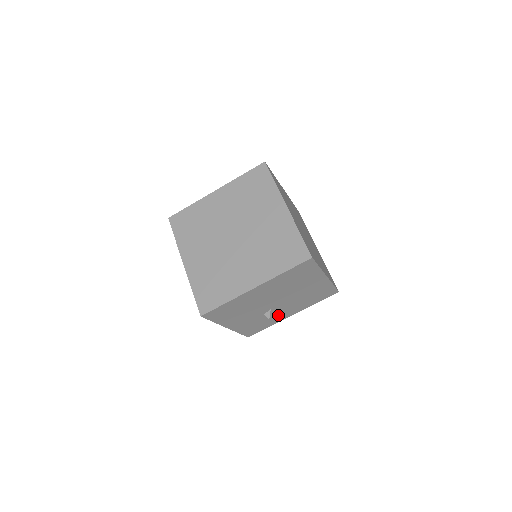
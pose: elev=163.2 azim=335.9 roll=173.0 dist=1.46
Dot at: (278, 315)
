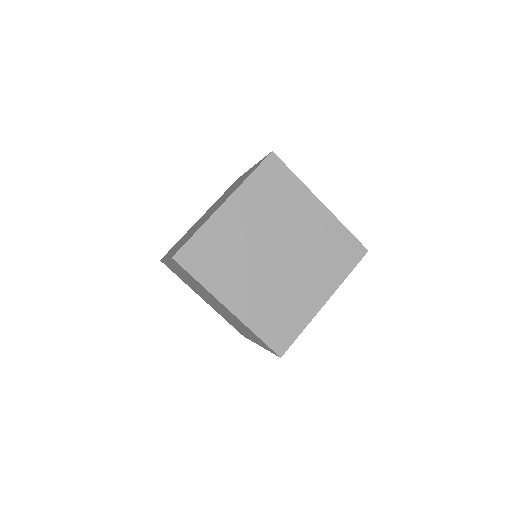
Dot at: occluded
